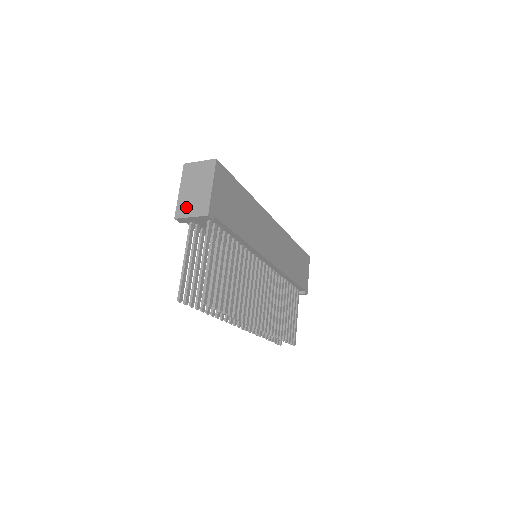
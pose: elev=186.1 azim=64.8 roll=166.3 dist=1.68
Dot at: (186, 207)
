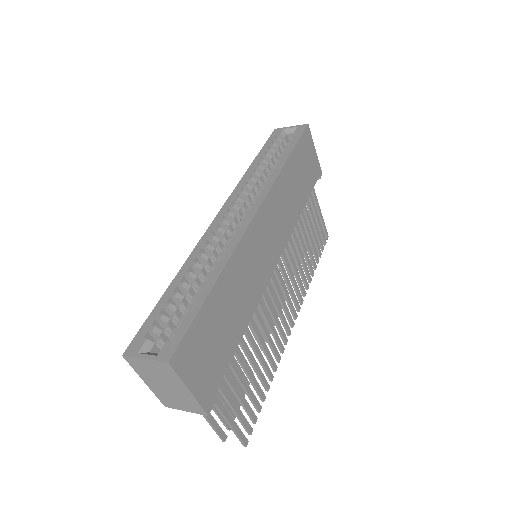
Dot at: (171, 401)
